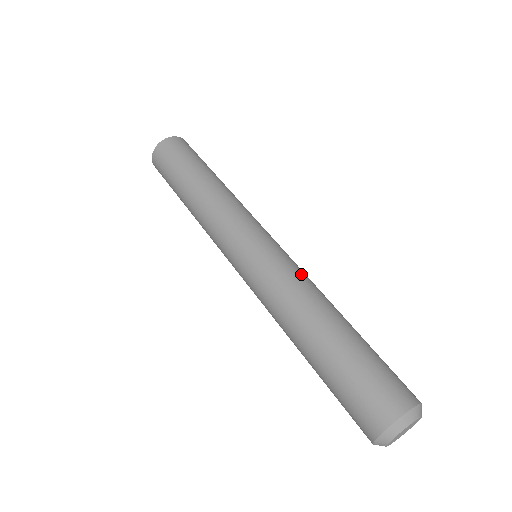
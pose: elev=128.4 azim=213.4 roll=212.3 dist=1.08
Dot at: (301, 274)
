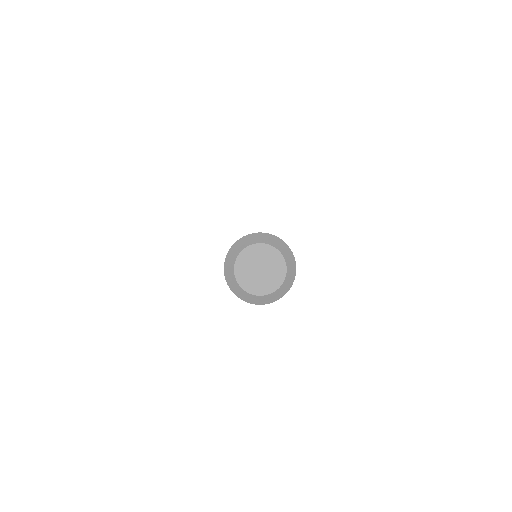
Dot at: occluded
